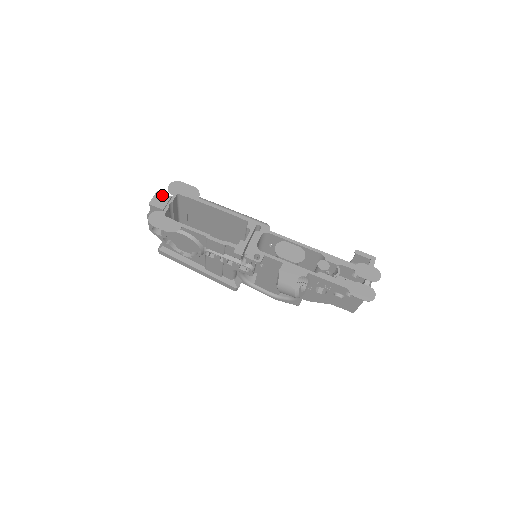
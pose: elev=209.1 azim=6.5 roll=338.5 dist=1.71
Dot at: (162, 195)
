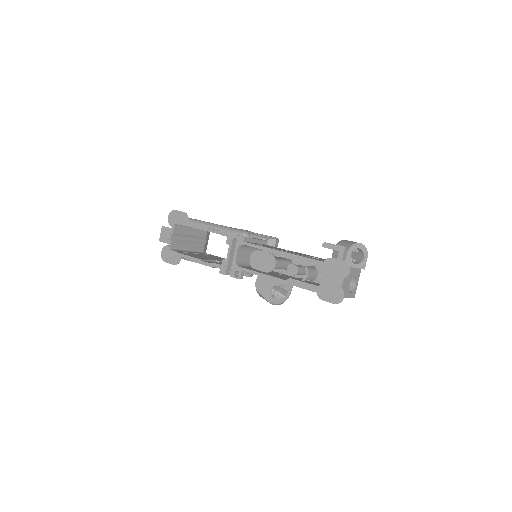
Dot at: (165, 229)
